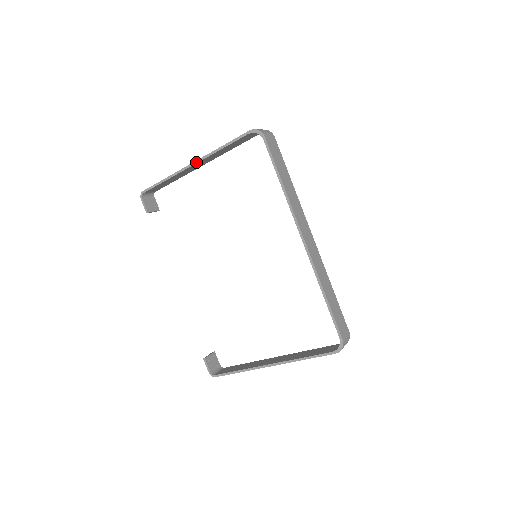
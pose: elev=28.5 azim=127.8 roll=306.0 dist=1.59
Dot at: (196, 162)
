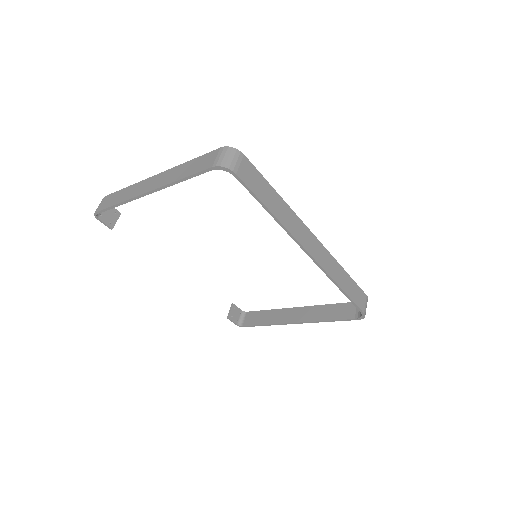
Dot at: (151, 192)
